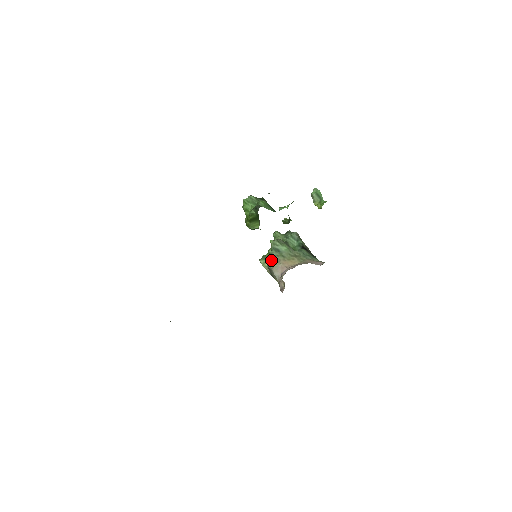
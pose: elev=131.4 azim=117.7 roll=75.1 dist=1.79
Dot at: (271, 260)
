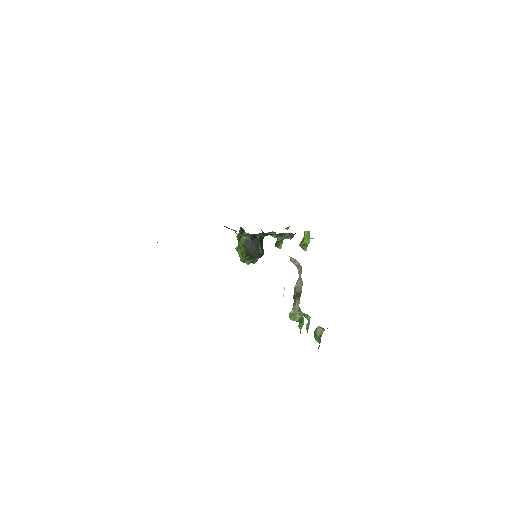
Dot at: occluded
